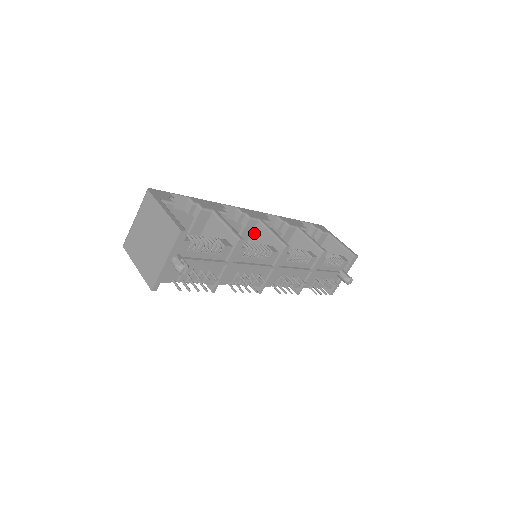
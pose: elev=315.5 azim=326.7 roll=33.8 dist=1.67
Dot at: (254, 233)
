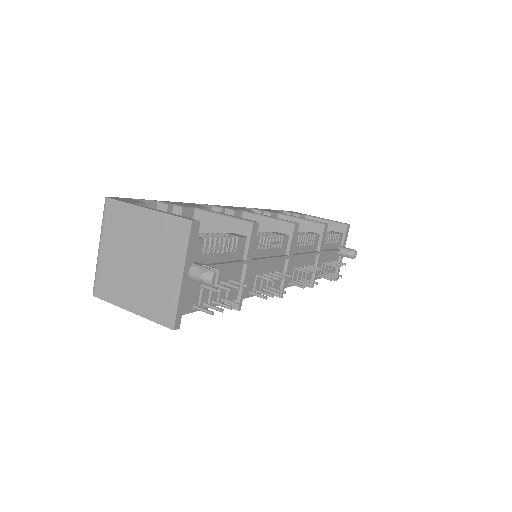
Dot at: occluded
